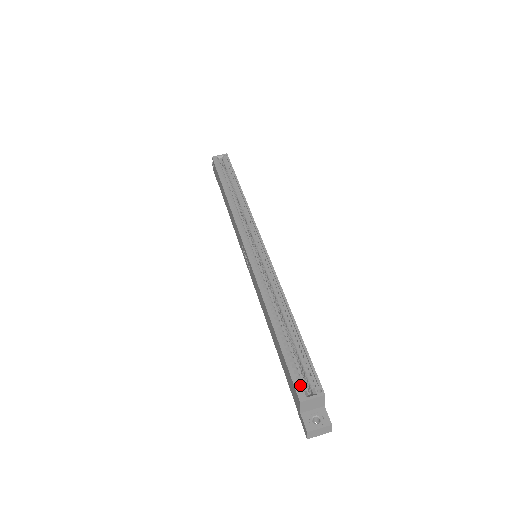
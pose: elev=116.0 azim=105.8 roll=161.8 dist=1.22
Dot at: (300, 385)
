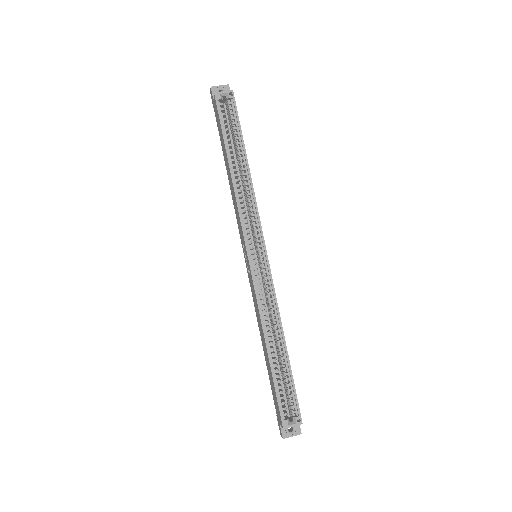
Dot at: (284, 408)
